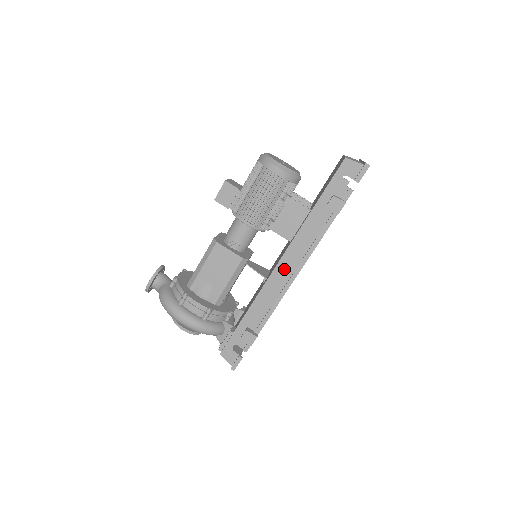
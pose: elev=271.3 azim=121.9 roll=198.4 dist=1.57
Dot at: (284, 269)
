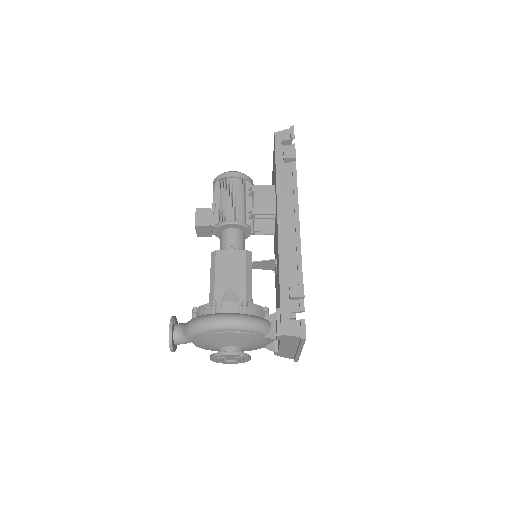
Dot at: (285, 222)
